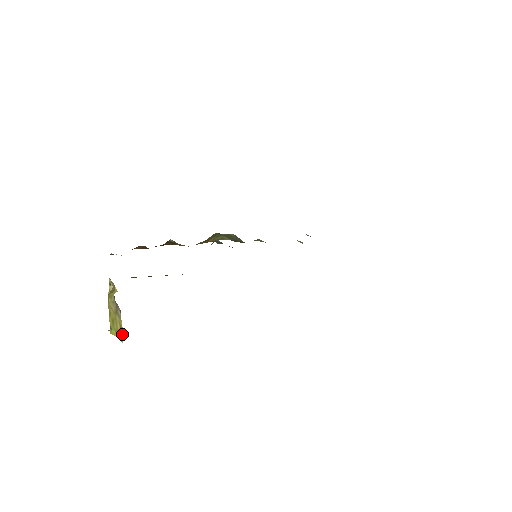
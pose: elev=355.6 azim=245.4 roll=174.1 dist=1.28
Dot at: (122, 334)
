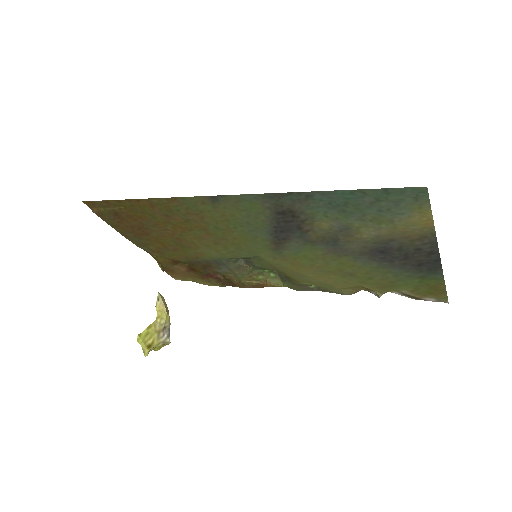
Dot at: (148, 348)
